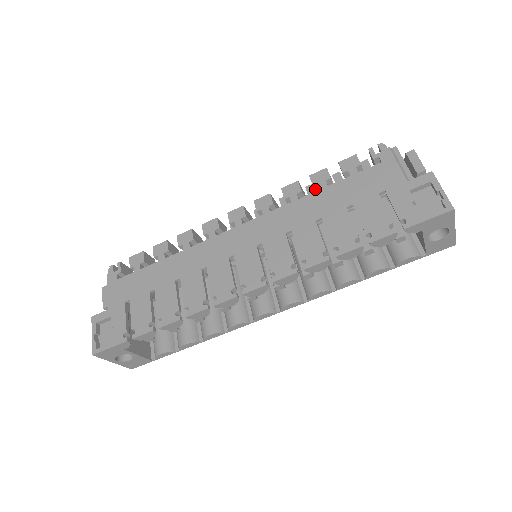
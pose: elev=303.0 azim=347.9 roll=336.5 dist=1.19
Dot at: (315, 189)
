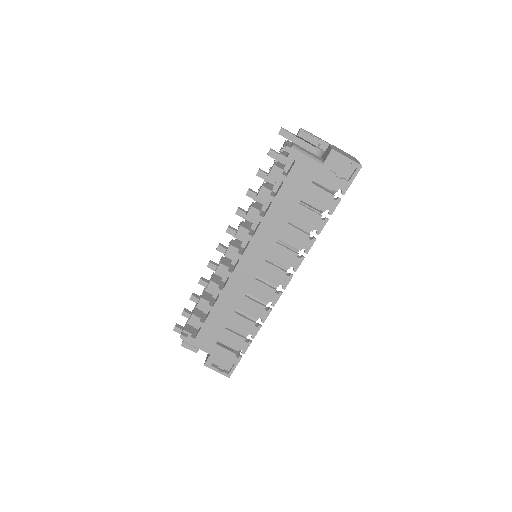
Dot at: (265, 202)
